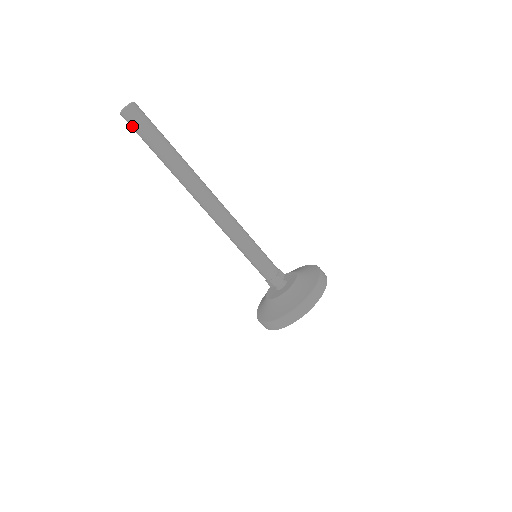
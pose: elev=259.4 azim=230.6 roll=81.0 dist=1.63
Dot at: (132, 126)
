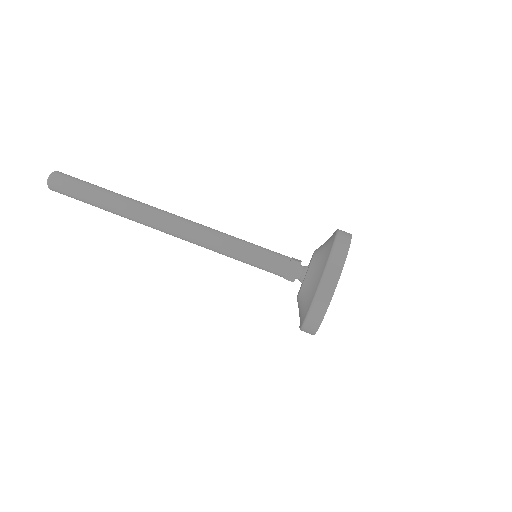
Dot at: (62, 190)
